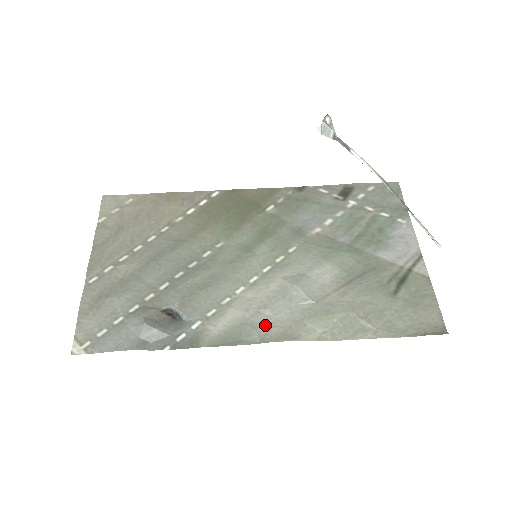
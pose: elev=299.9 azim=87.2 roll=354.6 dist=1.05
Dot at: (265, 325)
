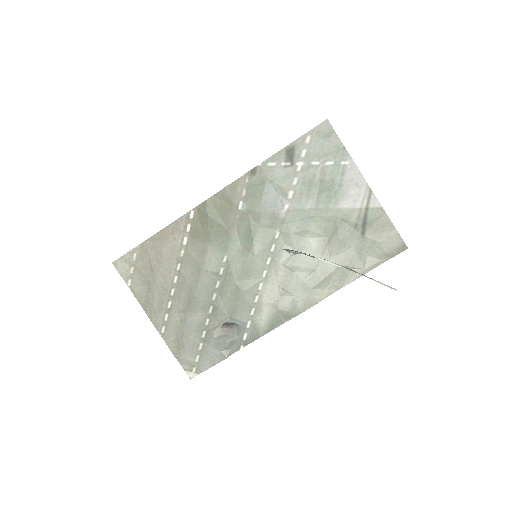
Dot at: (291, 304)
